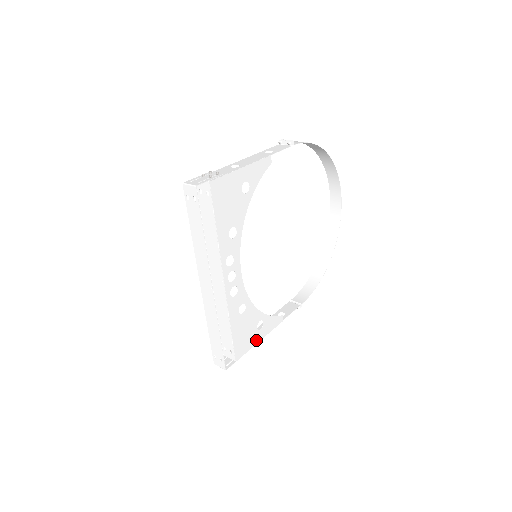
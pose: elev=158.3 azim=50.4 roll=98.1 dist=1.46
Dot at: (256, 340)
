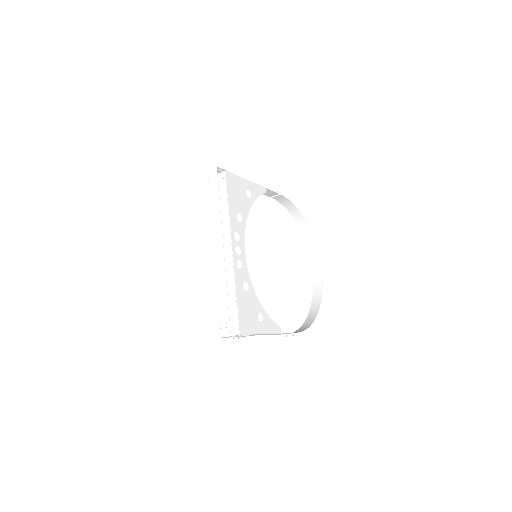
Dot at: (257, 330)
